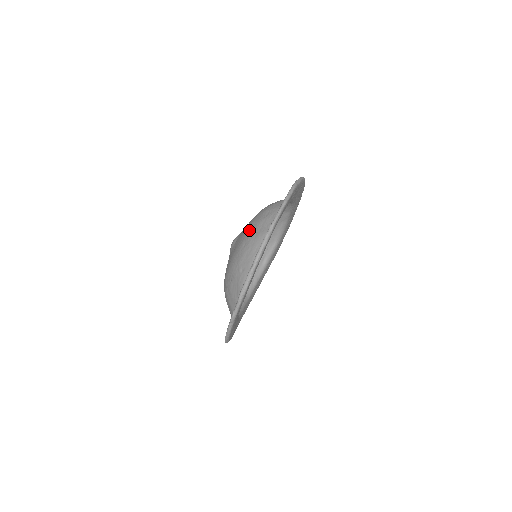
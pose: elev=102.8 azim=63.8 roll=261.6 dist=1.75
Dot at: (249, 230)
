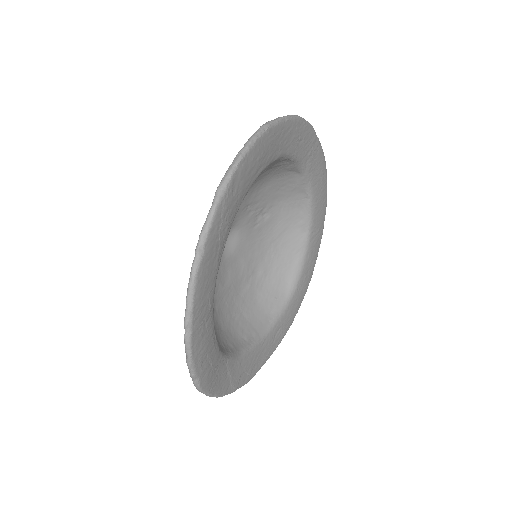
Dot at: occluded
